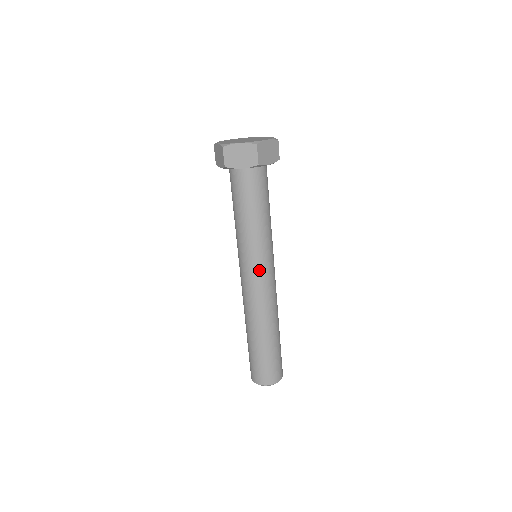
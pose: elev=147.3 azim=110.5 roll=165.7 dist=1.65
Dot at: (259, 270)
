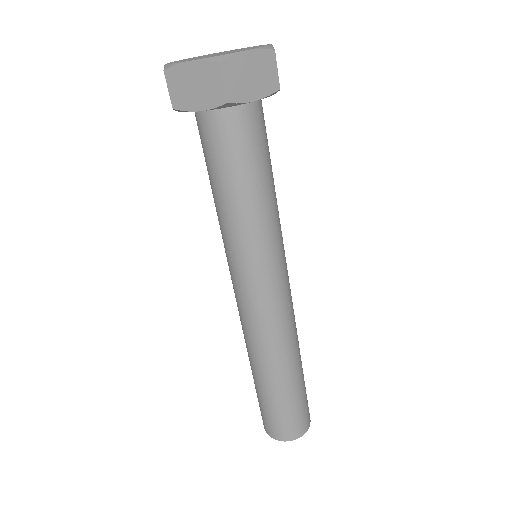
Dot at: (254, 283)
